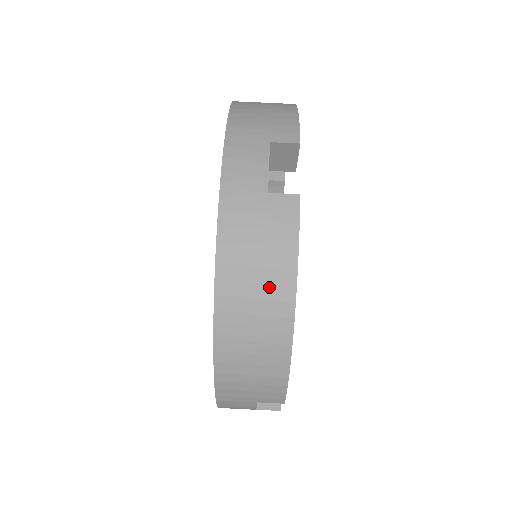
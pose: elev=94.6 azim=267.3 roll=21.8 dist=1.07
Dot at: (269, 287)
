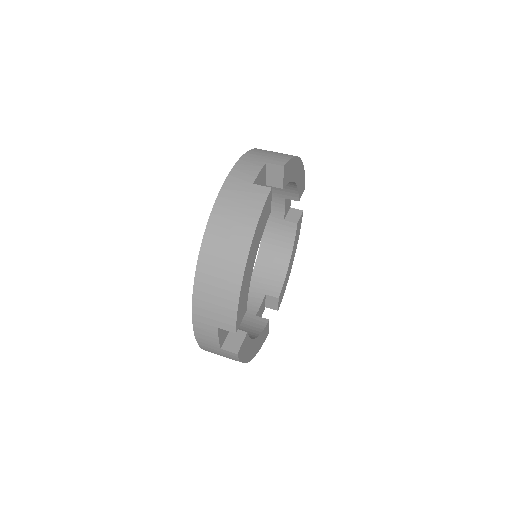
Dot at: (237, 234)
